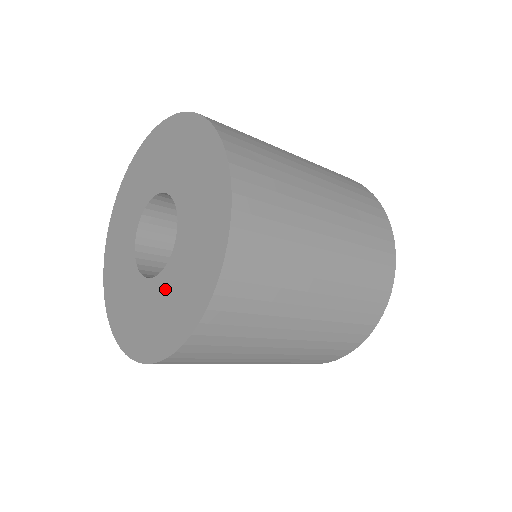
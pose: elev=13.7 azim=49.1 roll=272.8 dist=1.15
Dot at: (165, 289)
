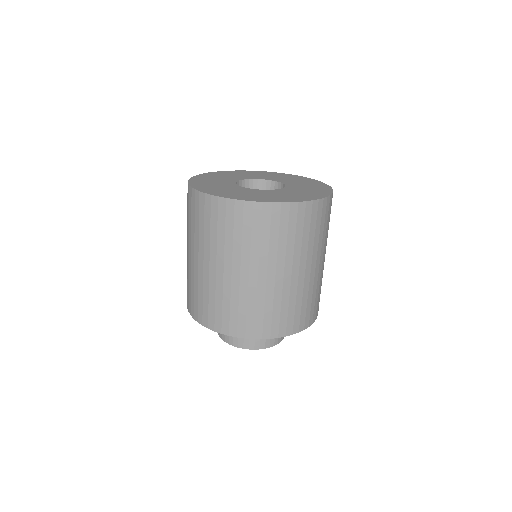
Dot at: (280, 192)
